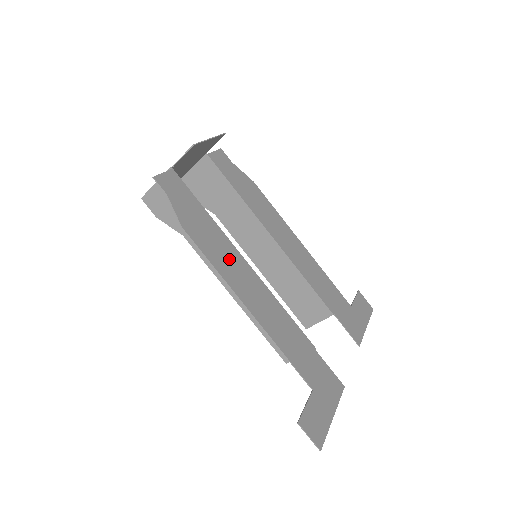
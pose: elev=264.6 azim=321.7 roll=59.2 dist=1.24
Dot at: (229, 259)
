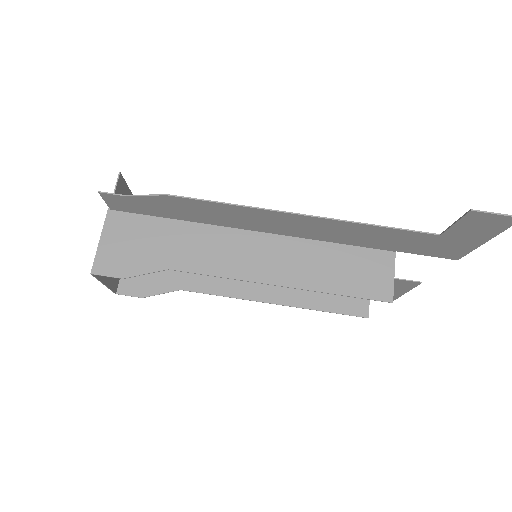
Dot at: (237, 218)
